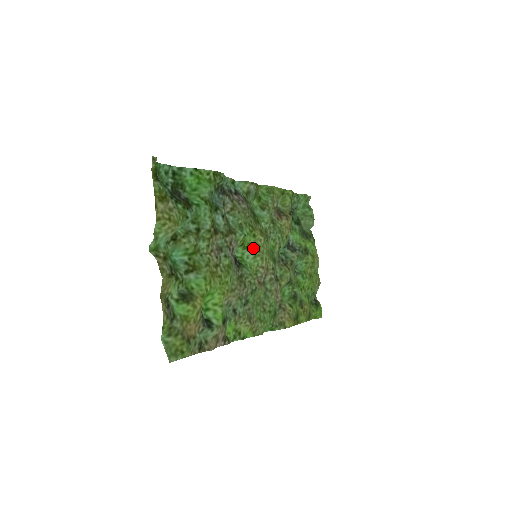
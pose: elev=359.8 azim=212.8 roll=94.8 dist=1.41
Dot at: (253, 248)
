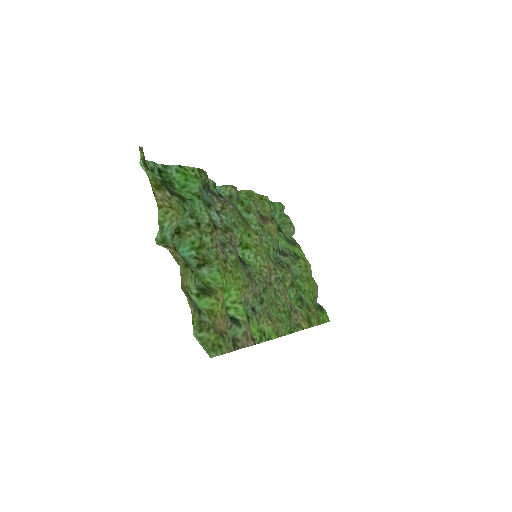
Dot at: (252, 247)
